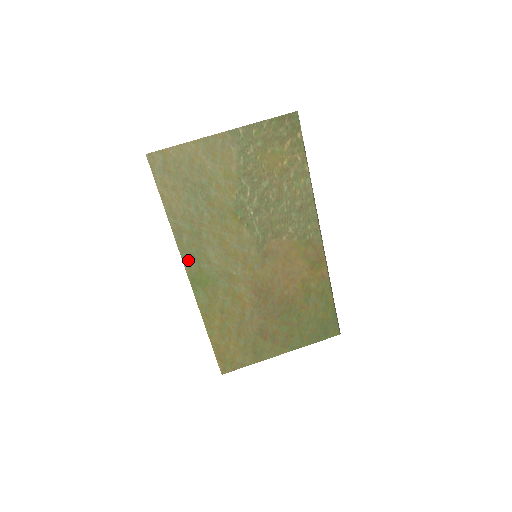
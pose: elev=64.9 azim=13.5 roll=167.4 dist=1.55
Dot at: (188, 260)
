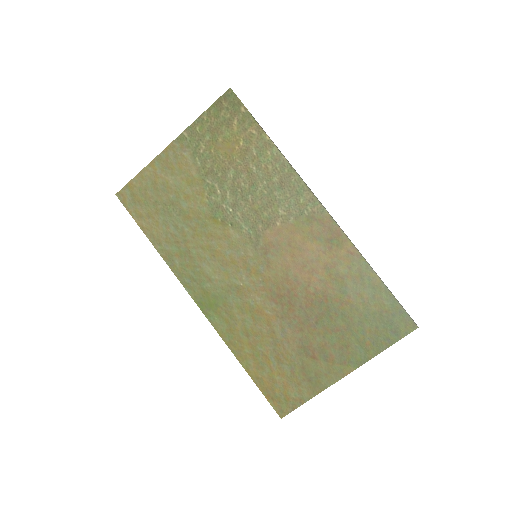
Dot at: (189, 284)
